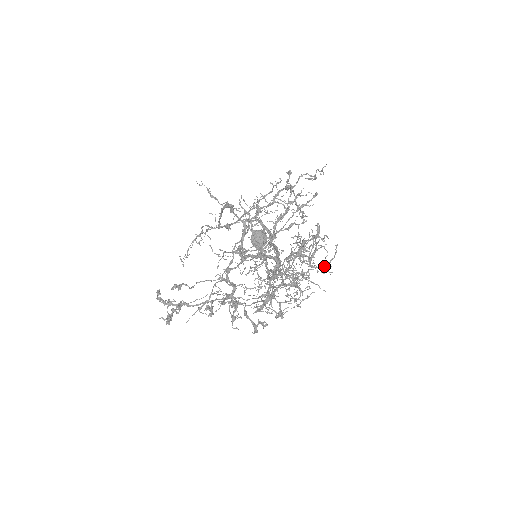
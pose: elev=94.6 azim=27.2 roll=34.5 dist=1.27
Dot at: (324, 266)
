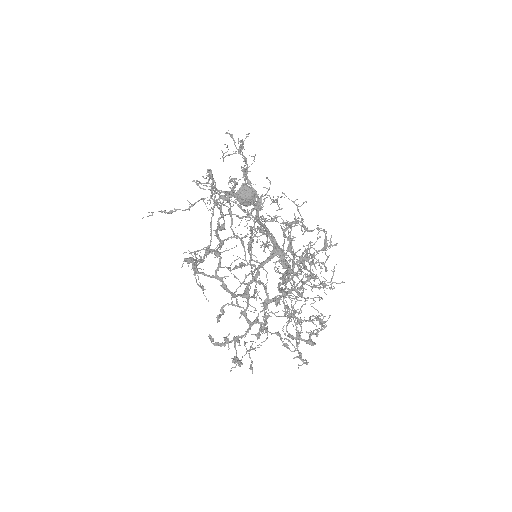
Dot at: occluded
